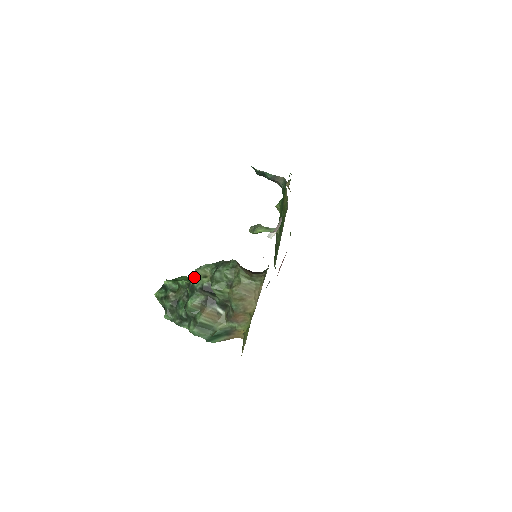
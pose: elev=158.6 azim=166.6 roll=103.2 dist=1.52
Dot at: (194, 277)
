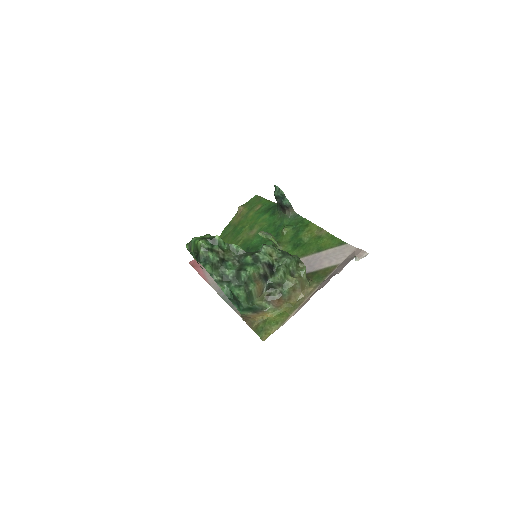
Dot at: (261, 250)
